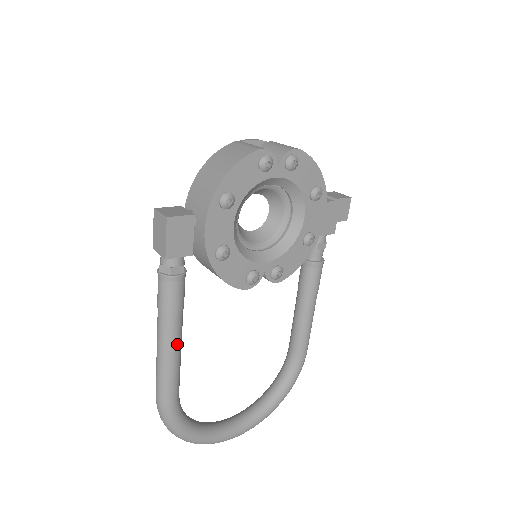
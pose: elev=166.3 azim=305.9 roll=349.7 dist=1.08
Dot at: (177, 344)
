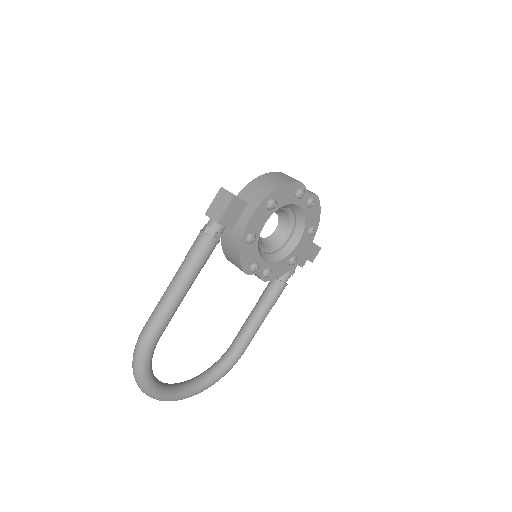
Dot at: (186, 292)
